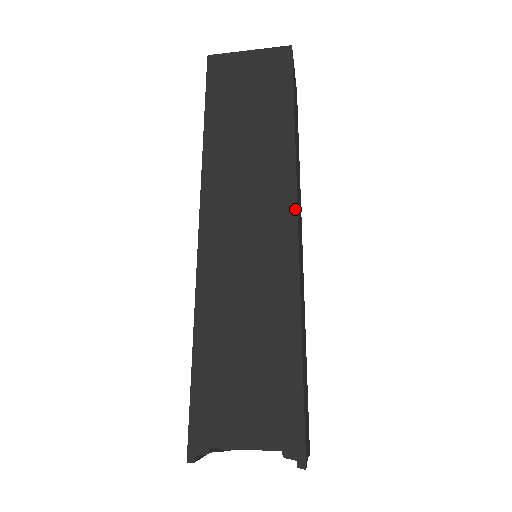
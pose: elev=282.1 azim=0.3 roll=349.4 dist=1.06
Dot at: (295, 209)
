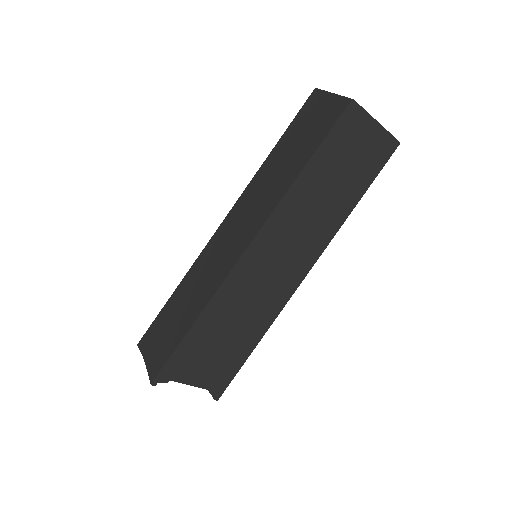
Dot at: (313, 265)
